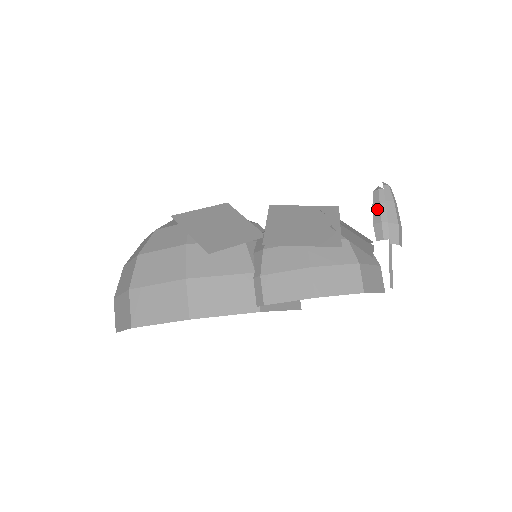
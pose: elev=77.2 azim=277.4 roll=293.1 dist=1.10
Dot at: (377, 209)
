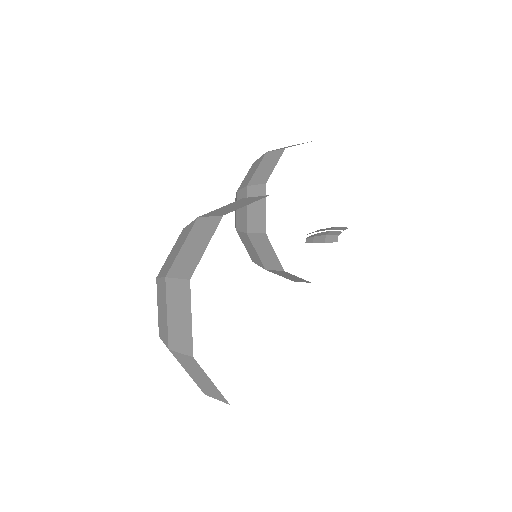
Dot at: (316, 239)
